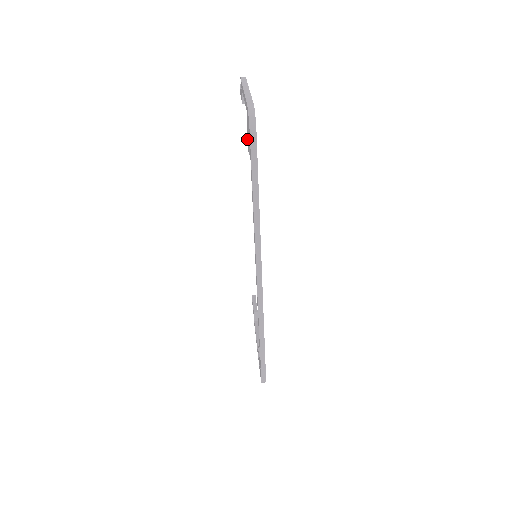
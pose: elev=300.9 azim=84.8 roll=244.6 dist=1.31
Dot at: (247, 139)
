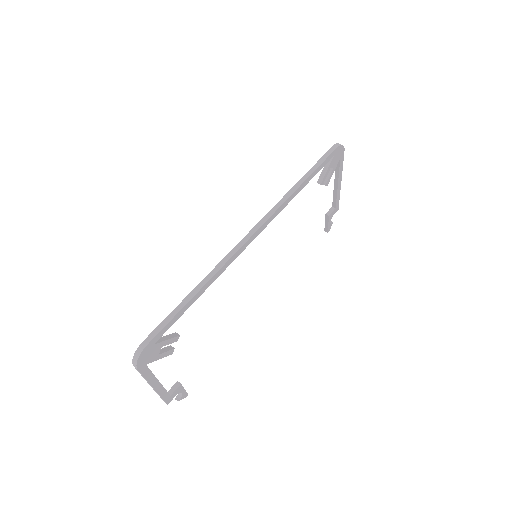
Dot at: occluded
